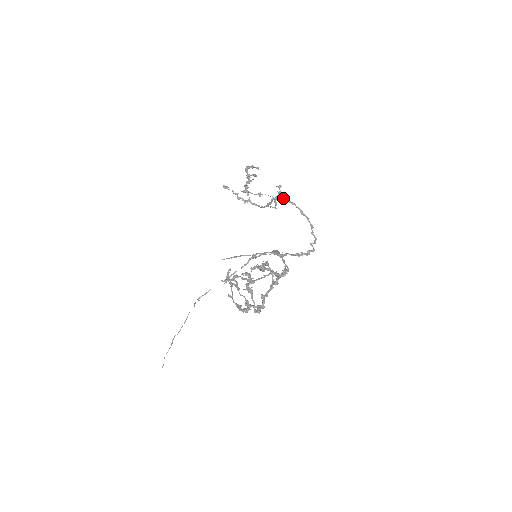
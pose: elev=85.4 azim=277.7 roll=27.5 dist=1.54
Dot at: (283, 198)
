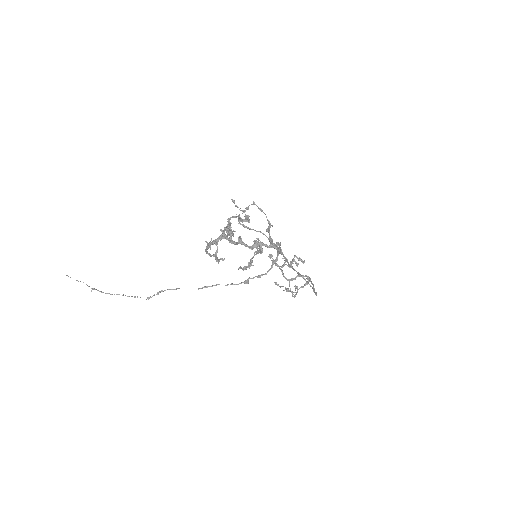
Dot at: (308, 276)
